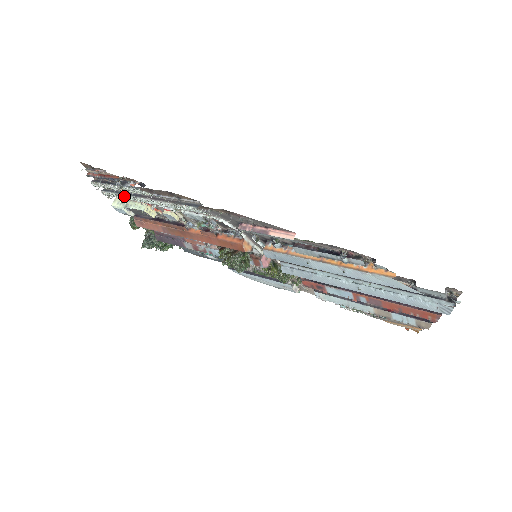
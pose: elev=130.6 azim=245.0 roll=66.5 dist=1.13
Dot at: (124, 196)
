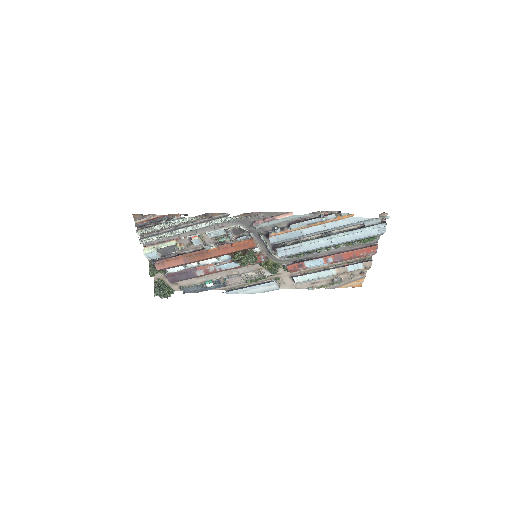
Dot at: (163, 235)
